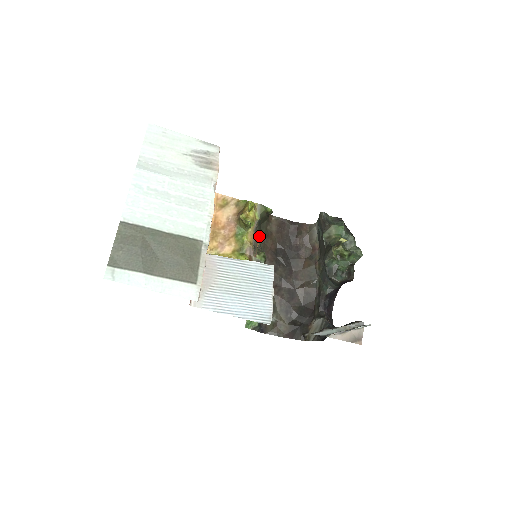
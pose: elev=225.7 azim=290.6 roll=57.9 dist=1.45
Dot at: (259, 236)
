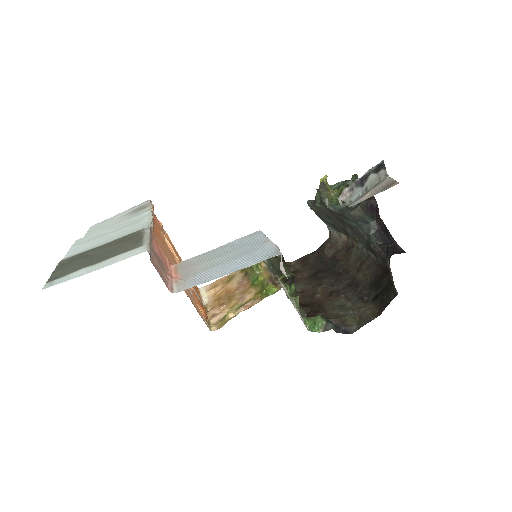
Dot at: occluded
